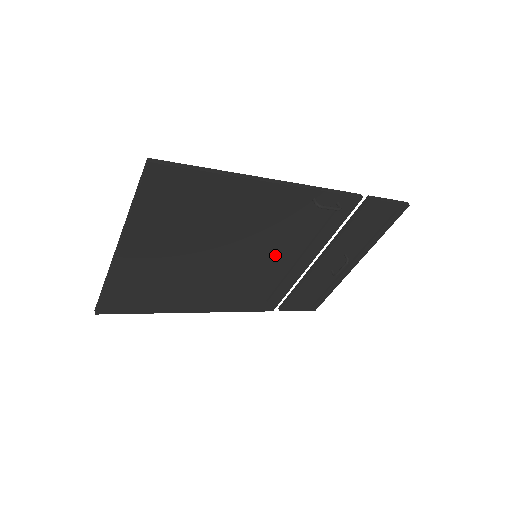
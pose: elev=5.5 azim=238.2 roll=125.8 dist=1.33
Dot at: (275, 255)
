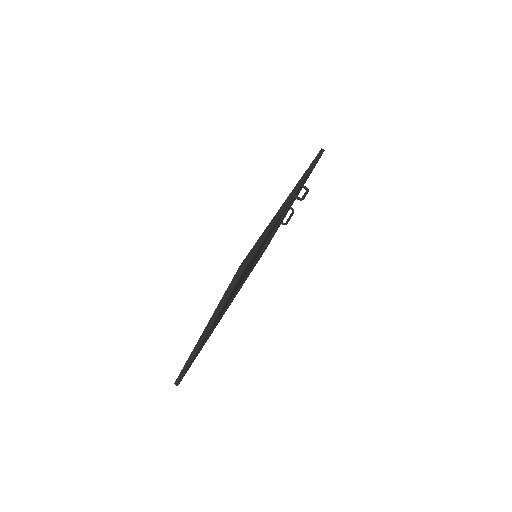
Dot at: (263, 245)
